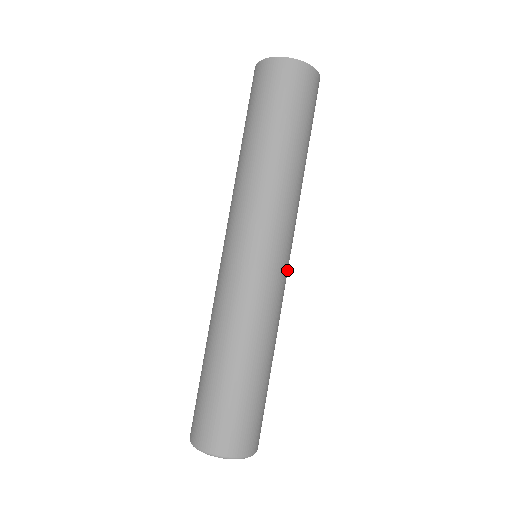
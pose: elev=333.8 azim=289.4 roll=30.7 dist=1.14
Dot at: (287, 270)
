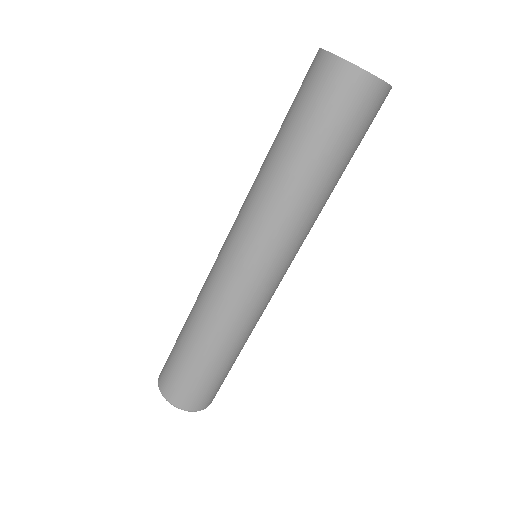
Dot at: (269, 284)
